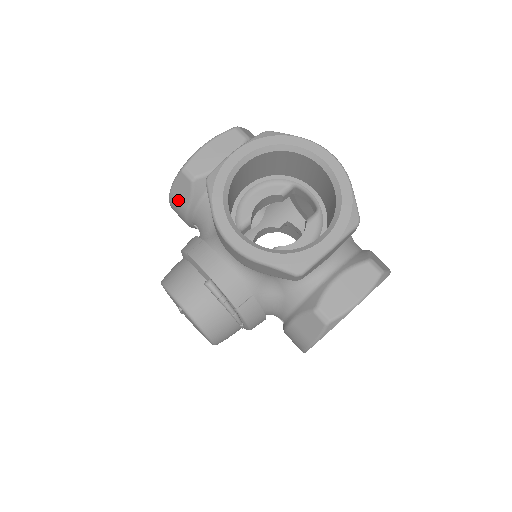
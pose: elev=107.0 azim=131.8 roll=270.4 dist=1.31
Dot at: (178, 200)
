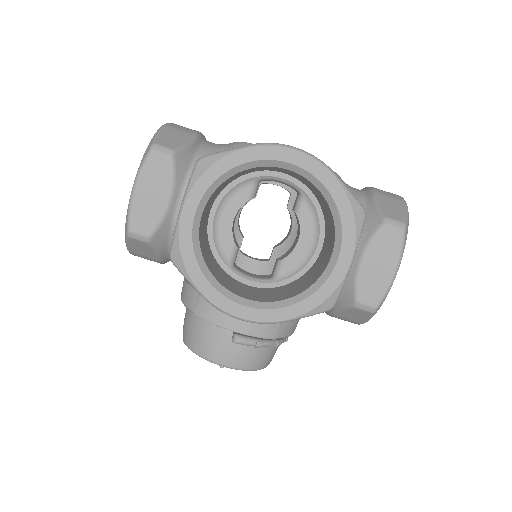
Dot at: (143, 256)
